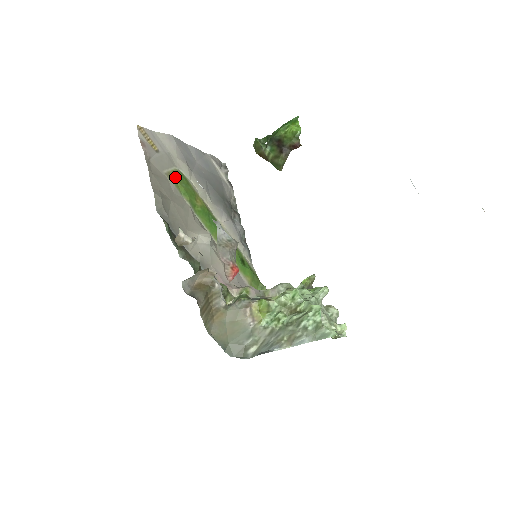
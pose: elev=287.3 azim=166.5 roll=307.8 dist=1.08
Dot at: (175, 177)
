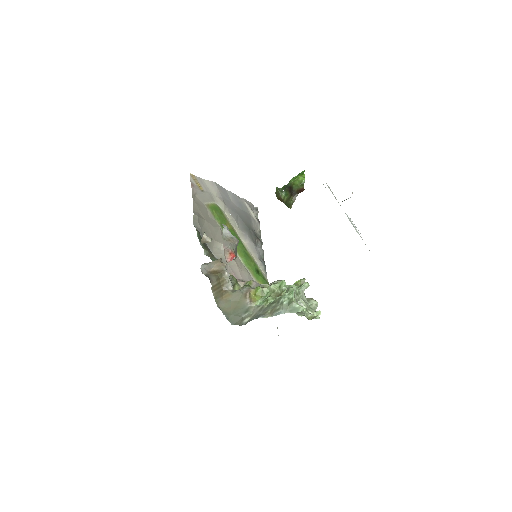
Dot at: (212, 208)
